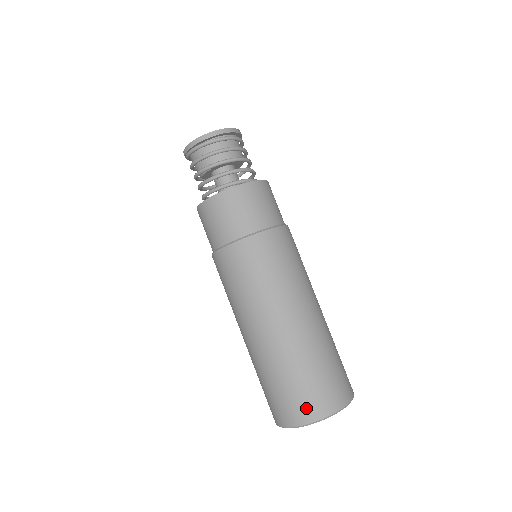
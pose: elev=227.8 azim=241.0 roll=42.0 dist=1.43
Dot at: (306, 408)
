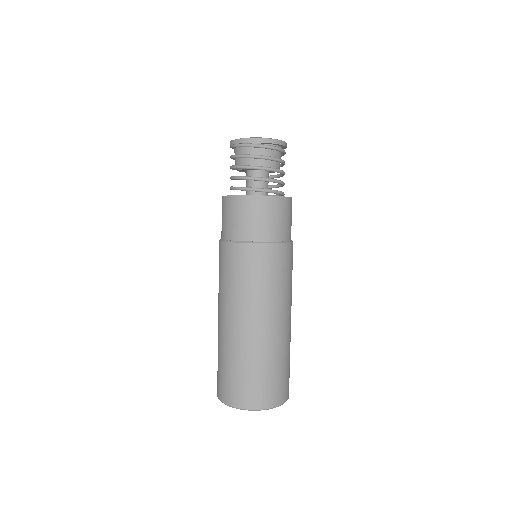
Dot at: (260, 397)
